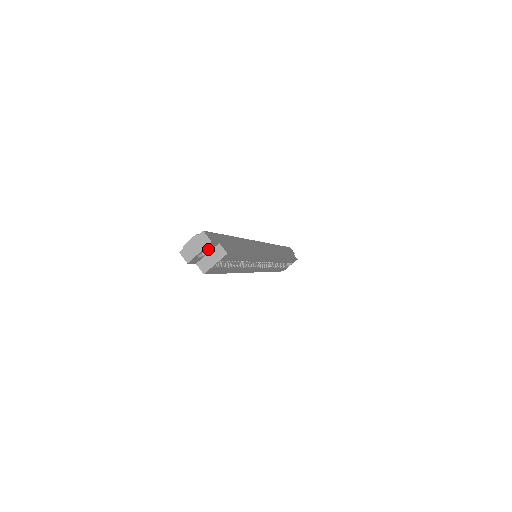
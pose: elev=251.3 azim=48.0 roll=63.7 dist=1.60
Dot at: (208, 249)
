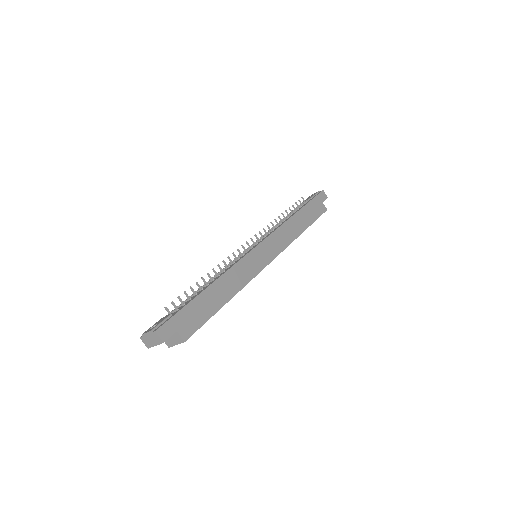
Dot at: occluded
